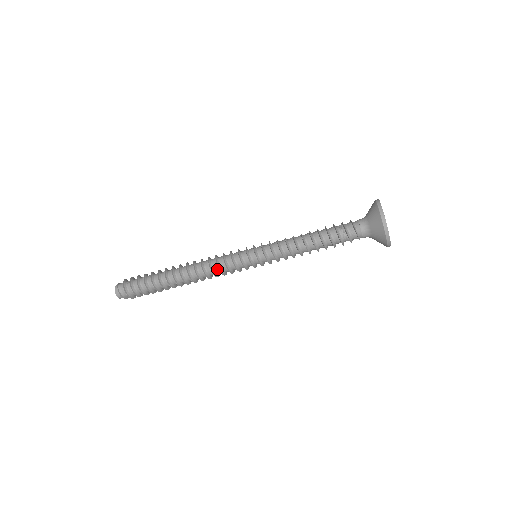
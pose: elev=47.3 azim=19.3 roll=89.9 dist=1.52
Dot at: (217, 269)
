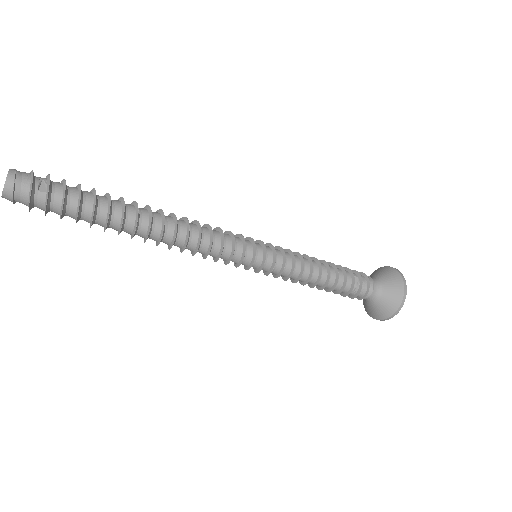
Dot at: (203, 252)
